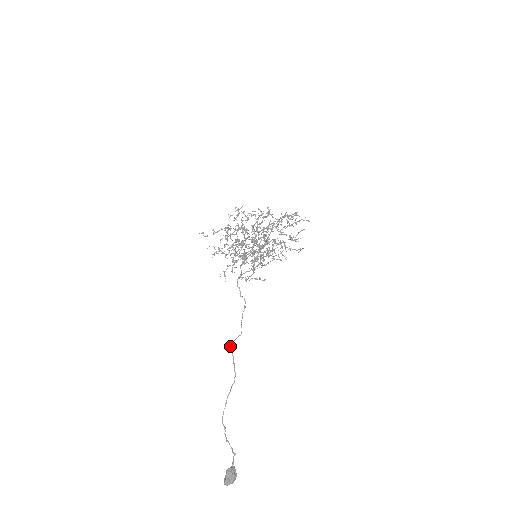
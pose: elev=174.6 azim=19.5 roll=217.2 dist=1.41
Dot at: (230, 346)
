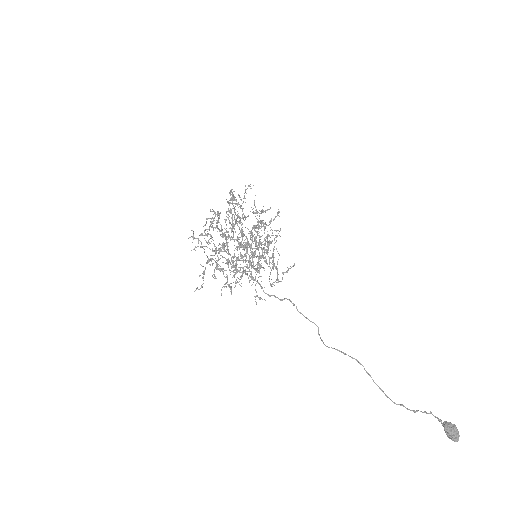
Dot at: occluded
